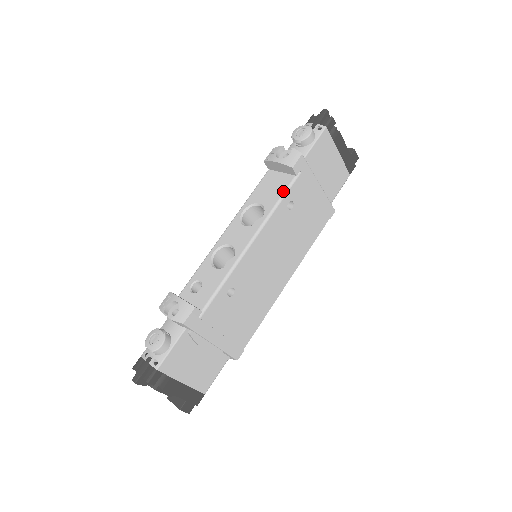
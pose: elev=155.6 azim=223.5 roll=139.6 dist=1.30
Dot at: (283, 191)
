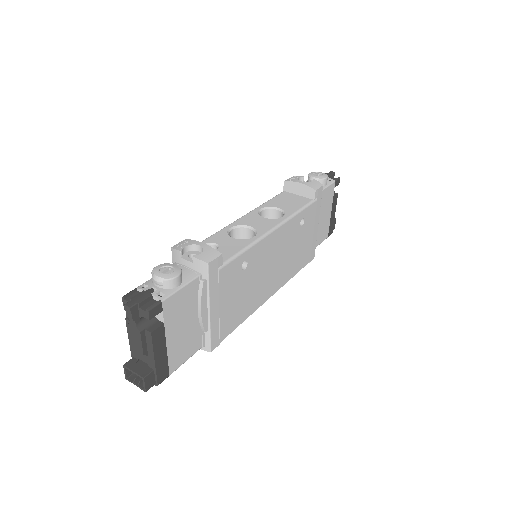
Dot at: (303, 205)
